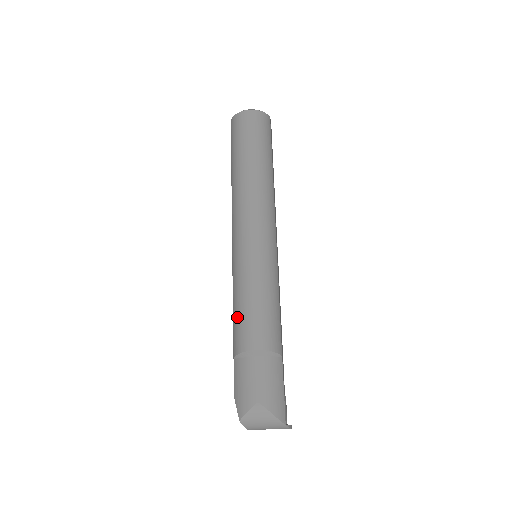
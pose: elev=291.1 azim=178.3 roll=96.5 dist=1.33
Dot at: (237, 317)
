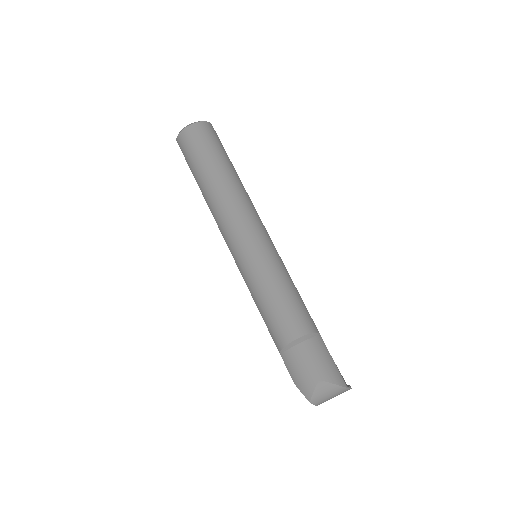
Dot at: (268, 317)
